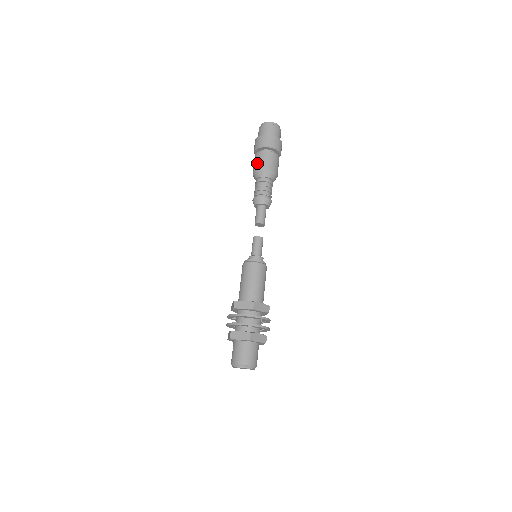
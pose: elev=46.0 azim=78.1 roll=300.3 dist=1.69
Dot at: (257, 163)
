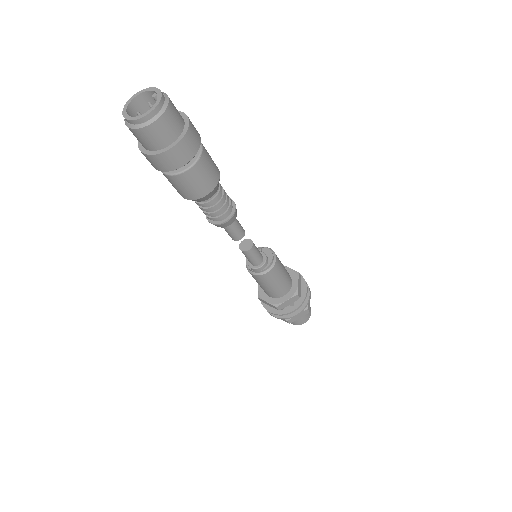
Dot at: occluded
